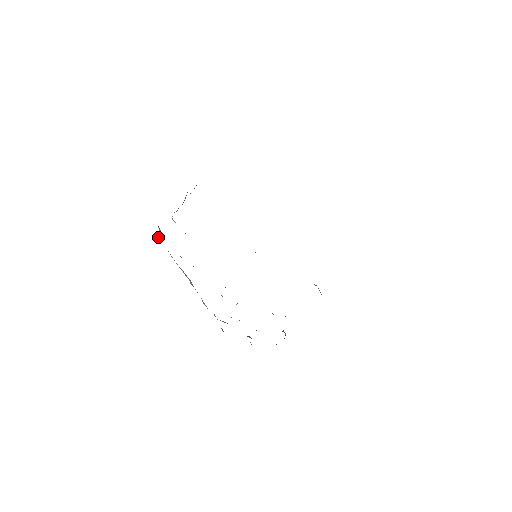
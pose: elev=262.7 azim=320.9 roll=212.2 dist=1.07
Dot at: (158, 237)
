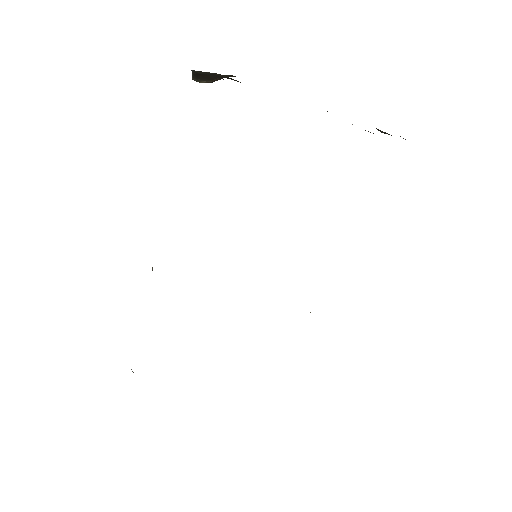
Dot at: occluded
